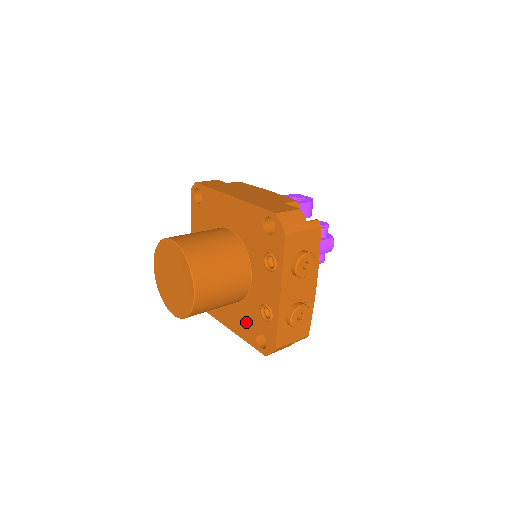
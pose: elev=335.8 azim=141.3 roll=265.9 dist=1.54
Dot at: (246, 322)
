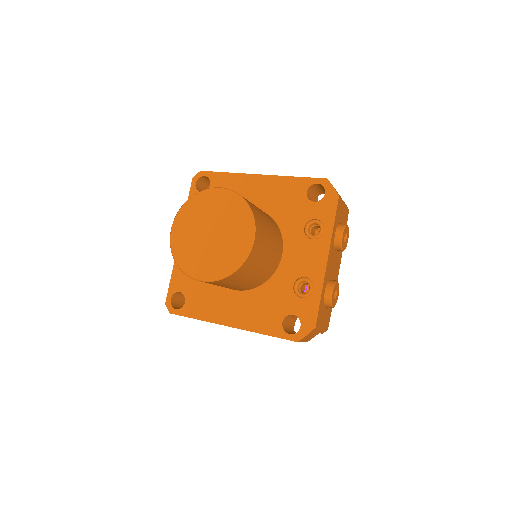
Dot at: (267, 309)
